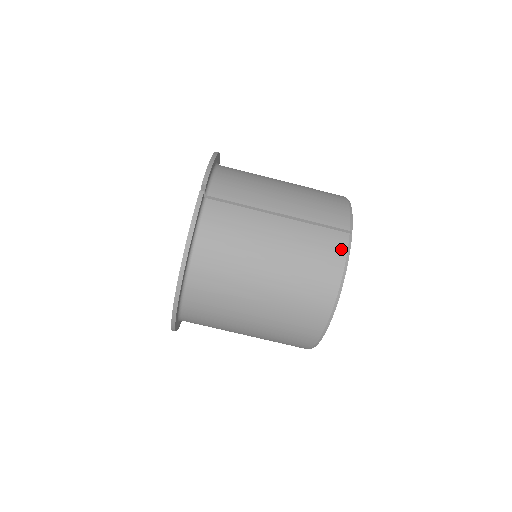
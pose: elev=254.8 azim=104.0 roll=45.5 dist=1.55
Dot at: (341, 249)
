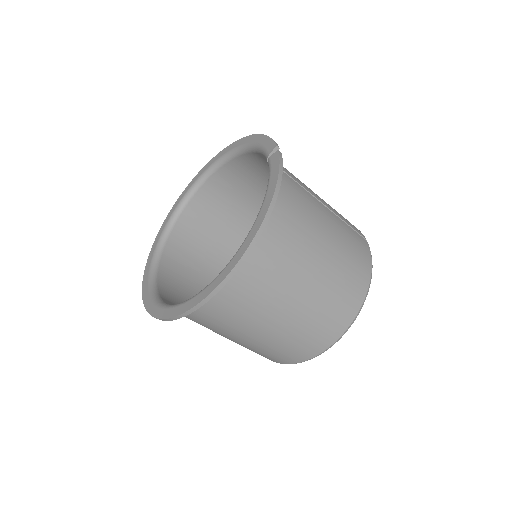
Dot at: (367, 250)
